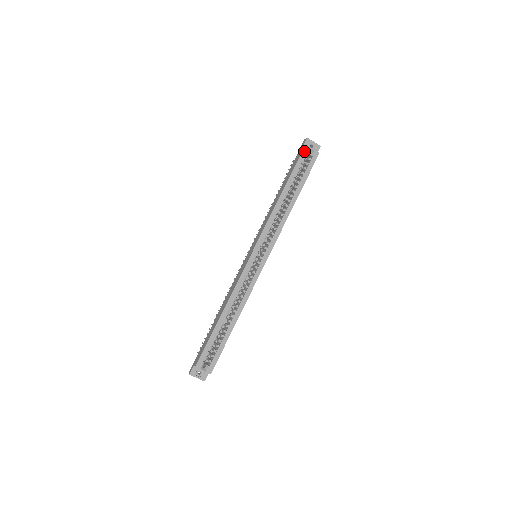
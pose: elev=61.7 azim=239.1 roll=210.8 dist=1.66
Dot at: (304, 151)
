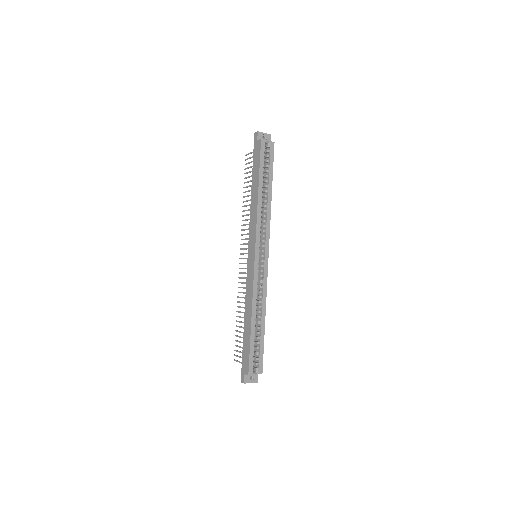
Dot at: (262, 145)
